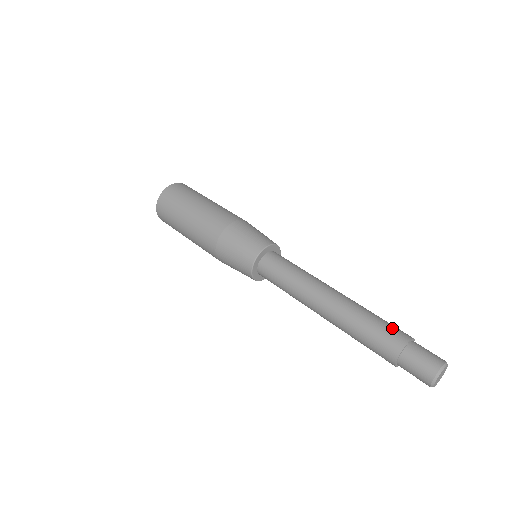
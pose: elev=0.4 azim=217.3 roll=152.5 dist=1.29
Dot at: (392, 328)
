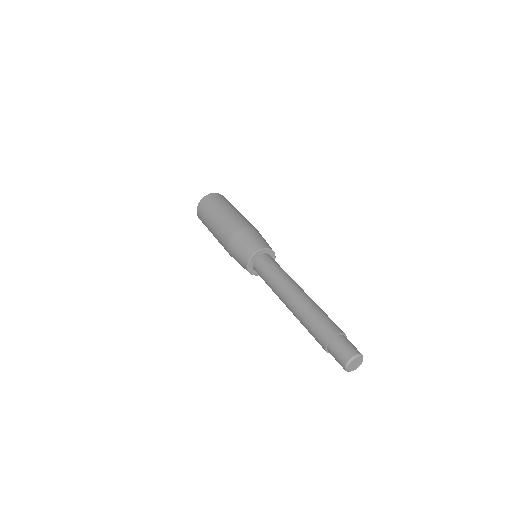
Dot at: occluded
